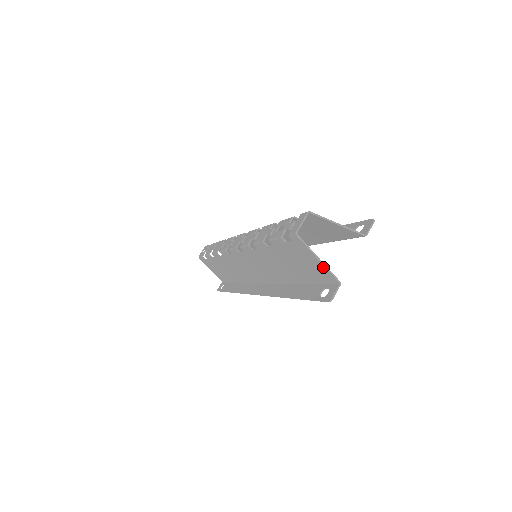
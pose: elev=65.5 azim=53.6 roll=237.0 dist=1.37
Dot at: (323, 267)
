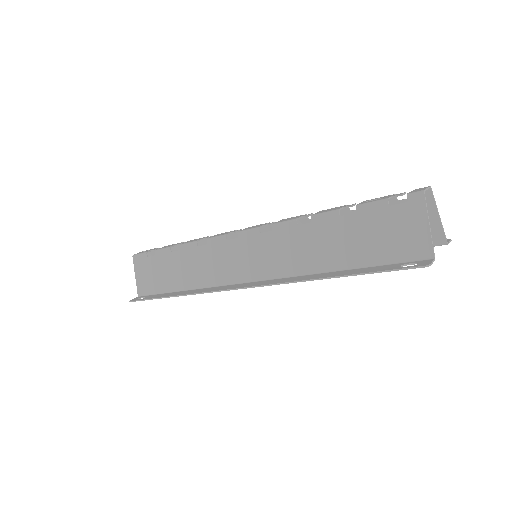
Dot at: (427, 236)
